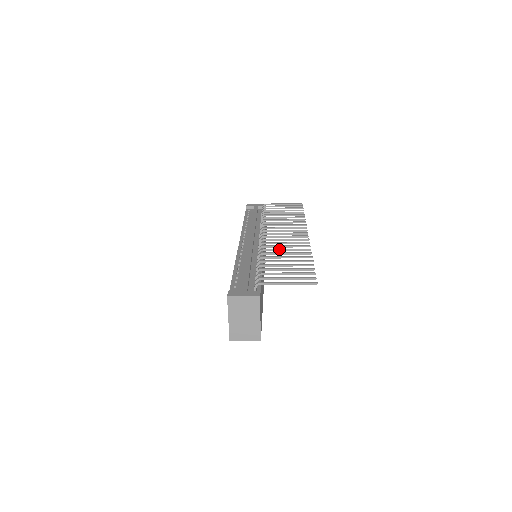
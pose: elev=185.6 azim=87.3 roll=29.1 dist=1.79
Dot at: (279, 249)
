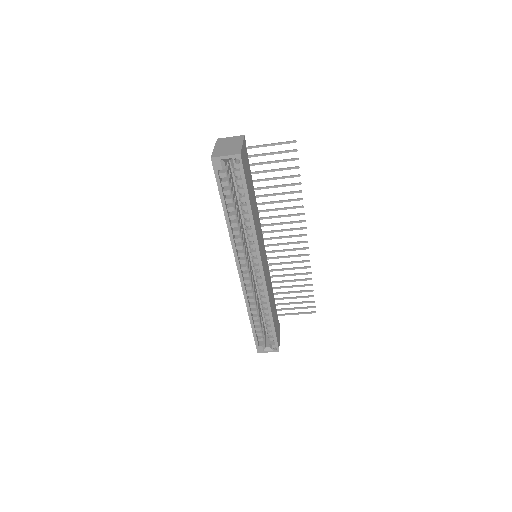
Dot at: (274, 209)
